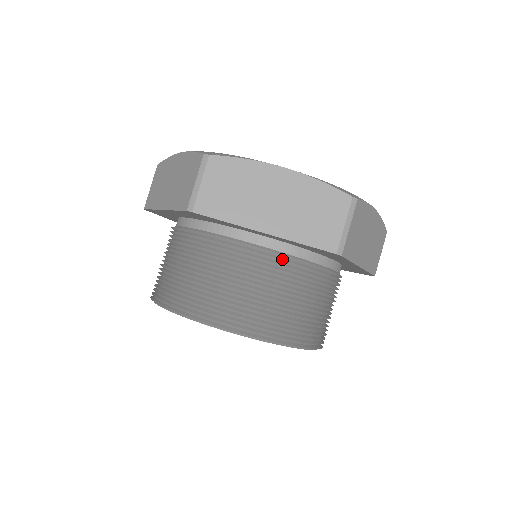
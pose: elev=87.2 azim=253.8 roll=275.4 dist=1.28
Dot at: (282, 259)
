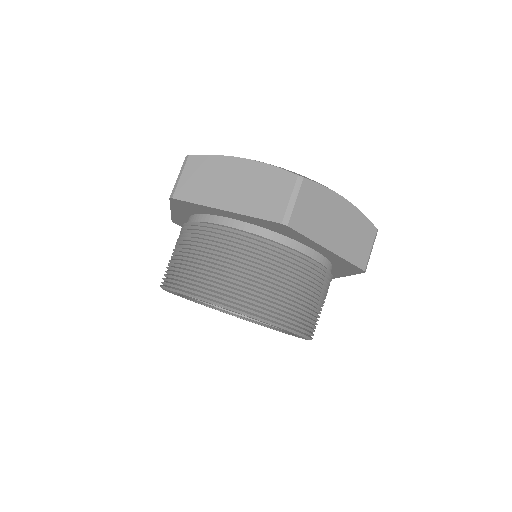
Dot at: (322, 270)
